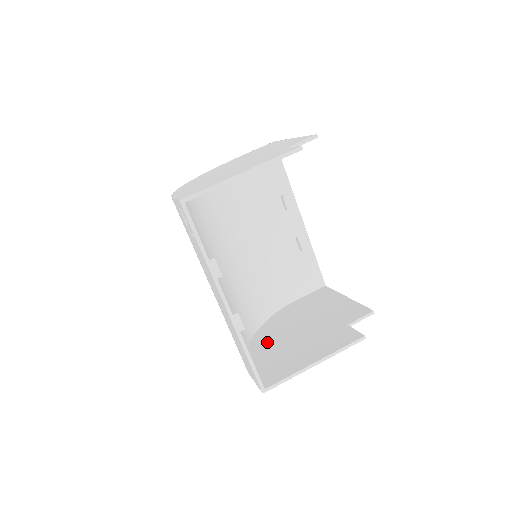
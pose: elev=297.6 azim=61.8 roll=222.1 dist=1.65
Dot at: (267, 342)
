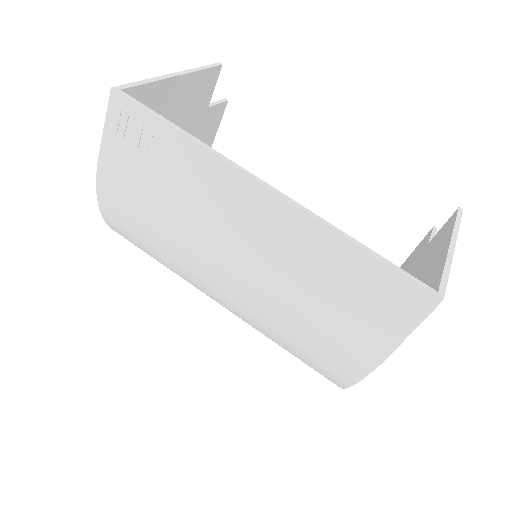
Dot at: occluded
